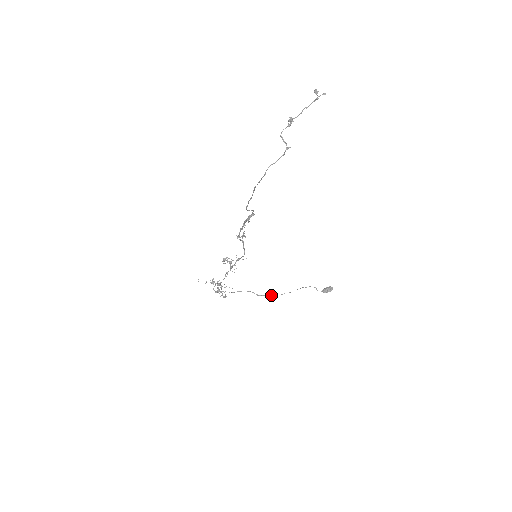
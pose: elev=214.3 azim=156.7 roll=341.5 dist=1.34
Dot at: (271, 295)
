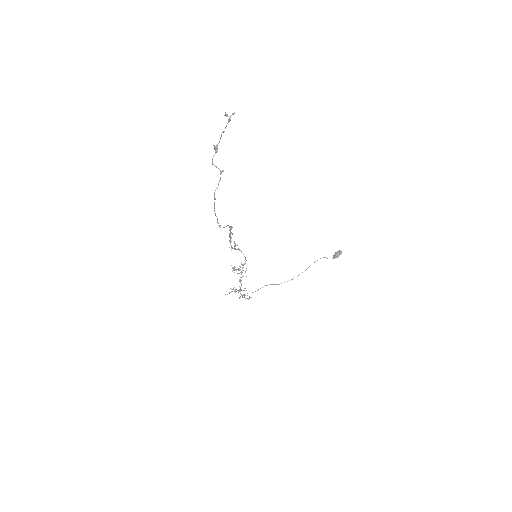
Dot at: occluded
